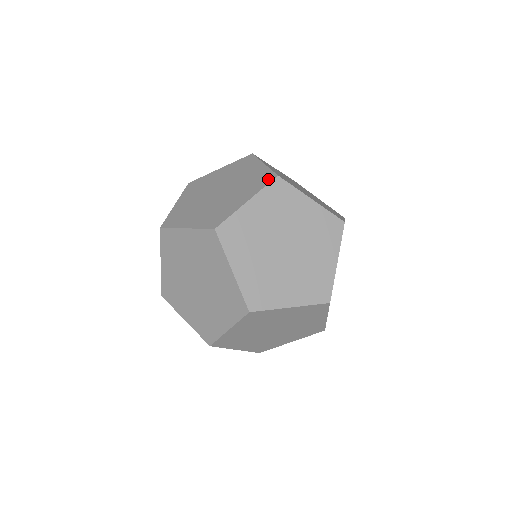
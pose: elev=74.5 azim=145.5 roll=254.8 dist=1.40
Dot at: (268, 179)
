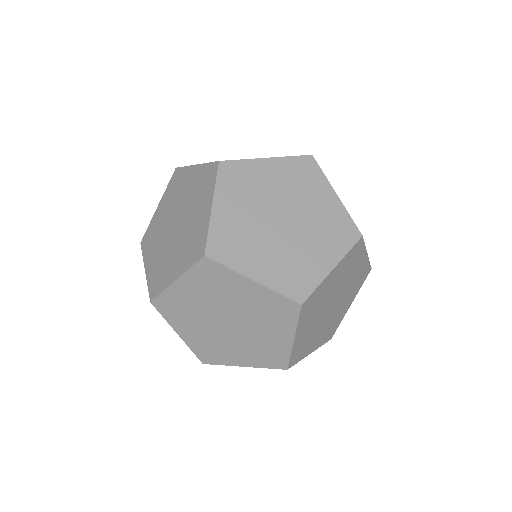
Dot at: (292, 311)
